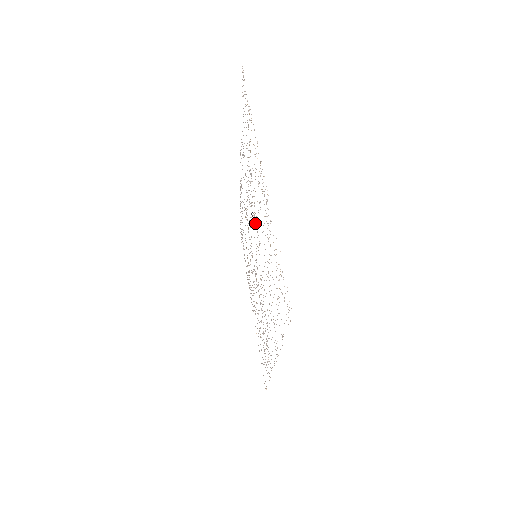
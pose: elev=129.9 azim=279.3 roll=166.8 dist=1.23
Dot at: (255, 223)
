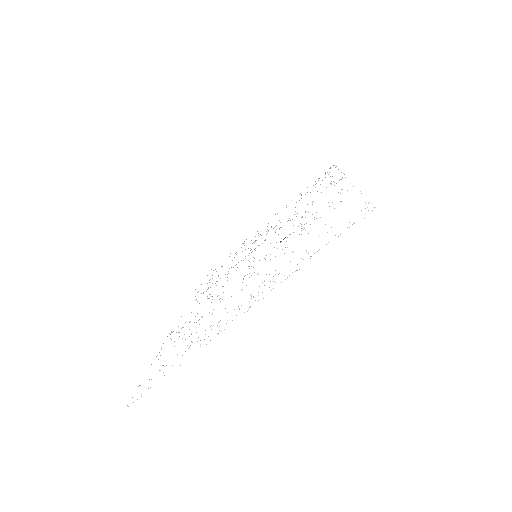
Dot at: occluded
